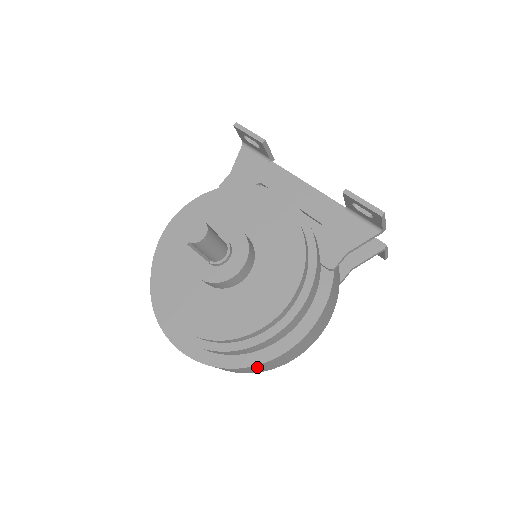
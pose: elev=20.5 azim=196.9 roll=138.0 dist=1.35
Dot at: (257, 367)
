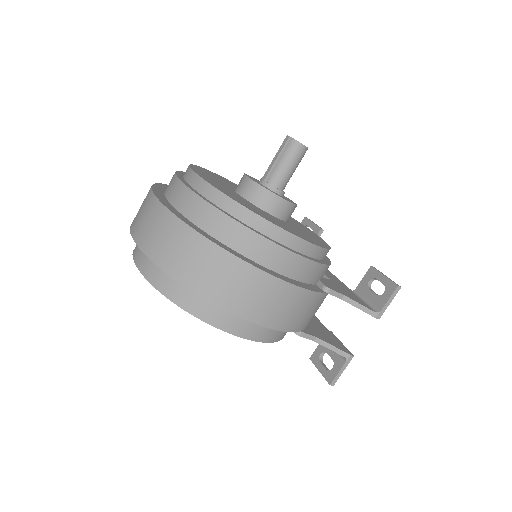
Dot at: (210, 256)
